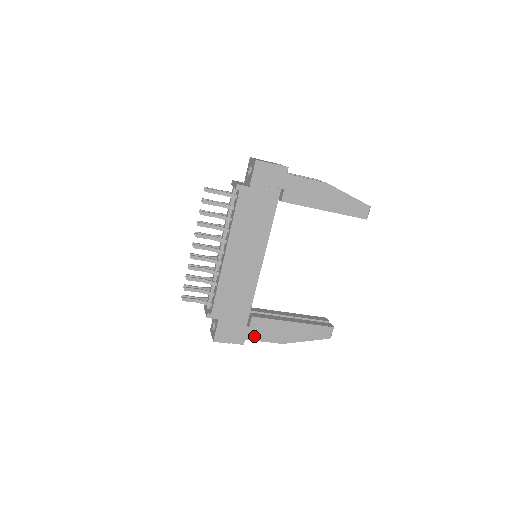
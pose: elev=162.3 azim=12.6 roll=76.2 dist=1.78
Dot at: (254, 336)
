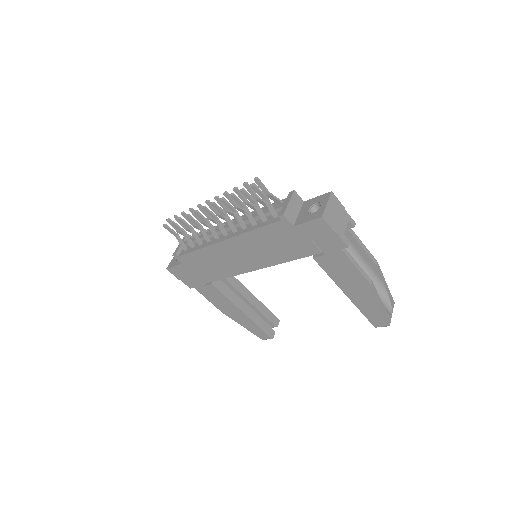
Dot at: (203, 292)
